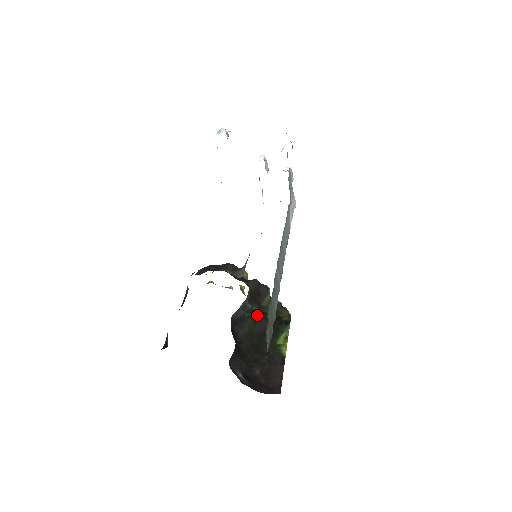
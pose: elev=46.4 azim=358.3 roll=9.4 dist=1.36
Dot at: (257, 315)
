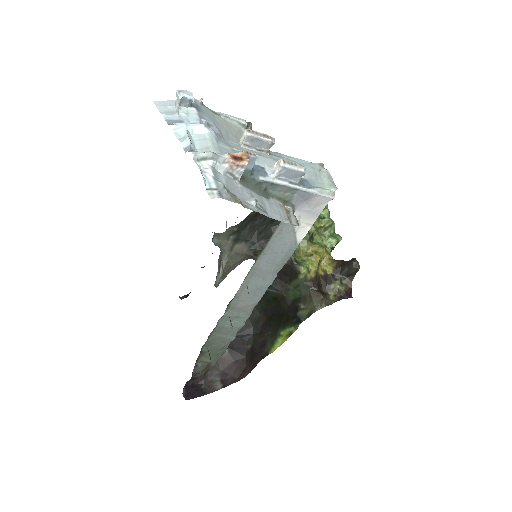
Dot at: (274, 296)
